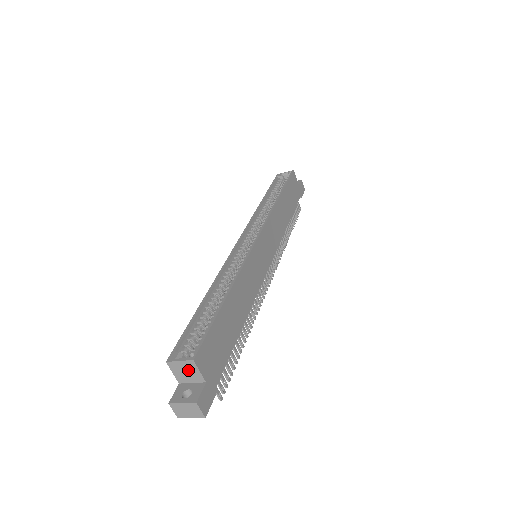
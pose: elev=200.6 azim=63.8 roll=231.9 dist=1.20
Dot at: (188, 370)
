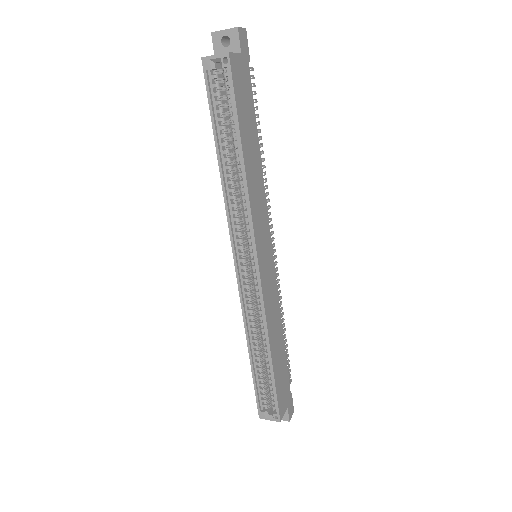
Dot at: occluded
